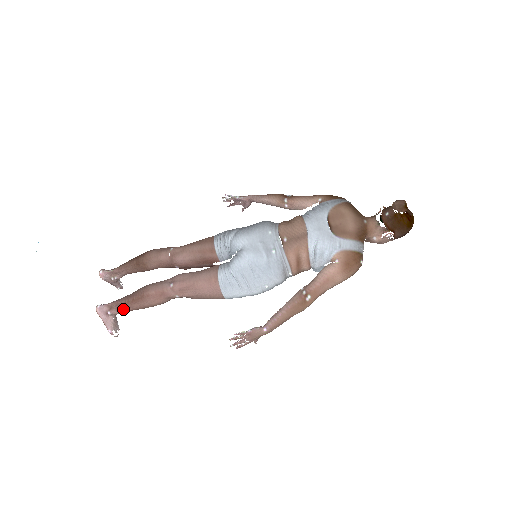
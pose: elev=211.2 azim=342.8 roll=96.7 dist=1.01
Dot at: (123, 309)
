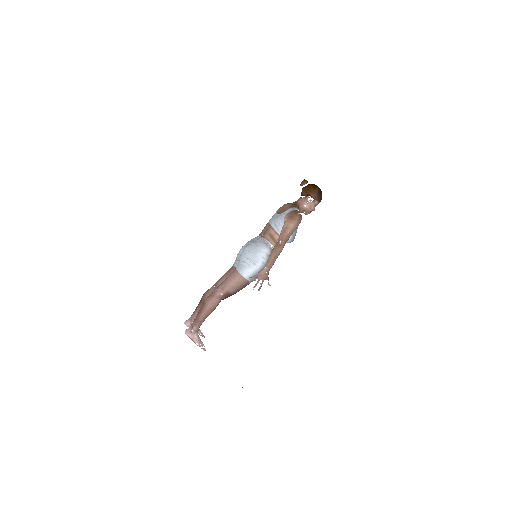
Dot at: (198, 322)
